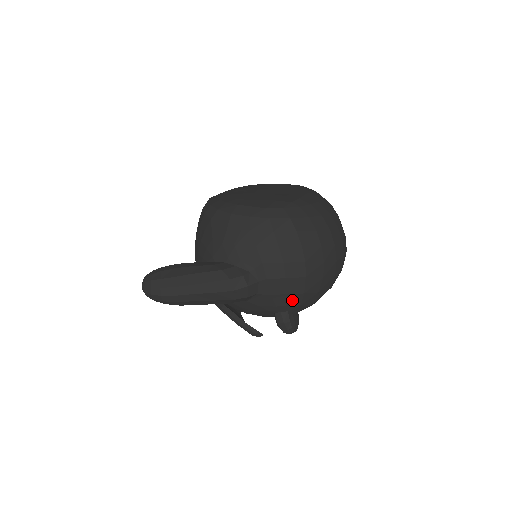
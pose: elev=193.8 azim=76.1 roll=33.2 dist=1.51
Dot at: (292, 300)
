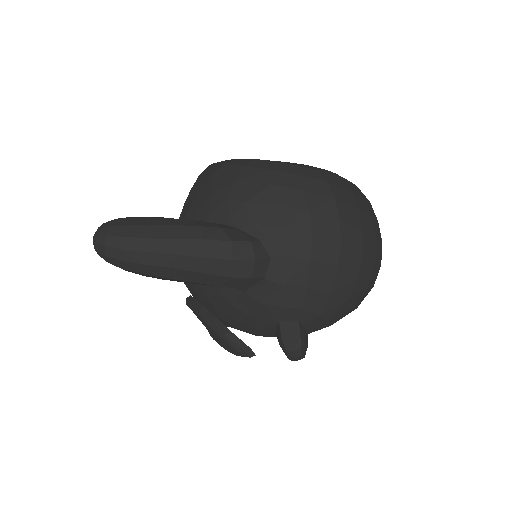
Dot at: (311, 301)
